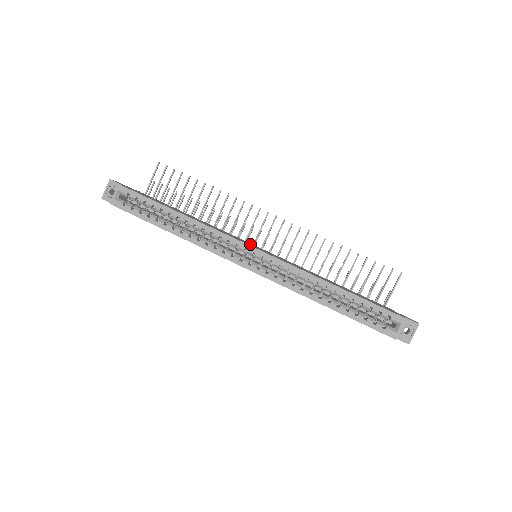
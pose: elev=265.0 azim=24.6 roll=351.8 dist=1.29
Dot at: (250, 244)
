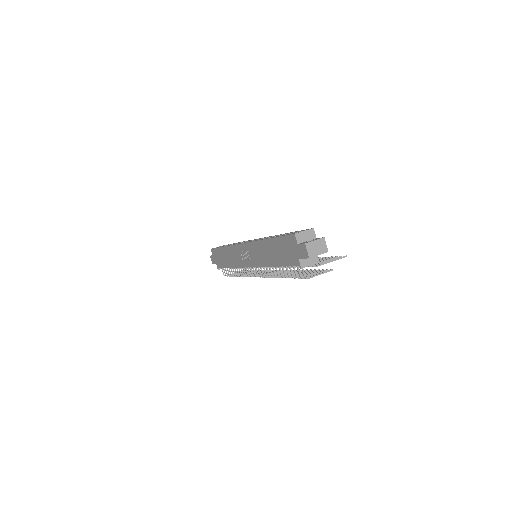
Dot at: occluded
